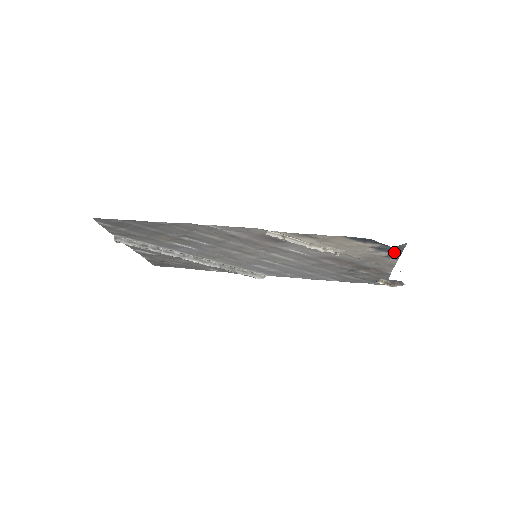
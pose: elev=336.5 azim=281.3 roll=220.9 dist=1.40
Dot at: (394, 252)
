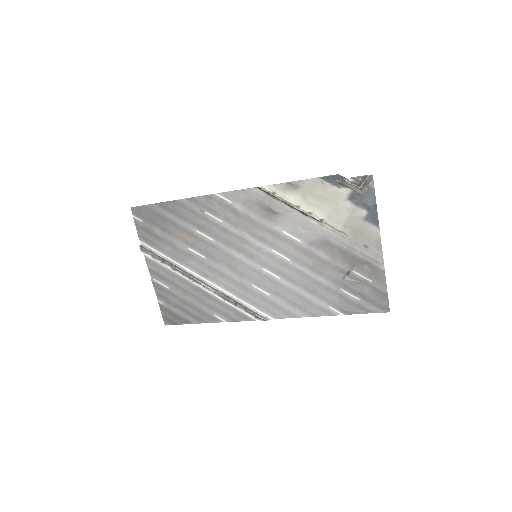
Dot at: (369, 204)
